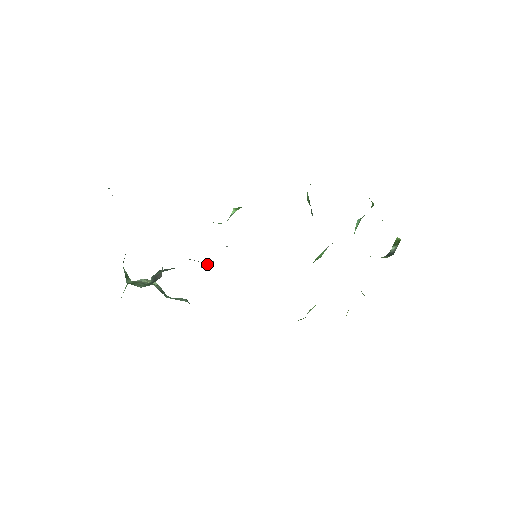
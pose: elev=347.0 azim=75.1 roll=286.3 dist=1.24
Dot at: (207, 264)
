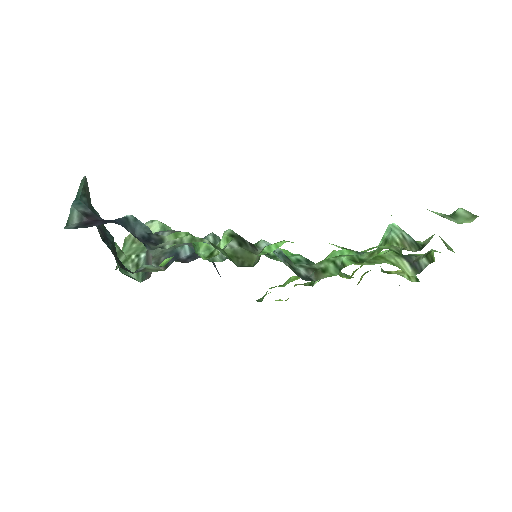
Dot at: occluded
